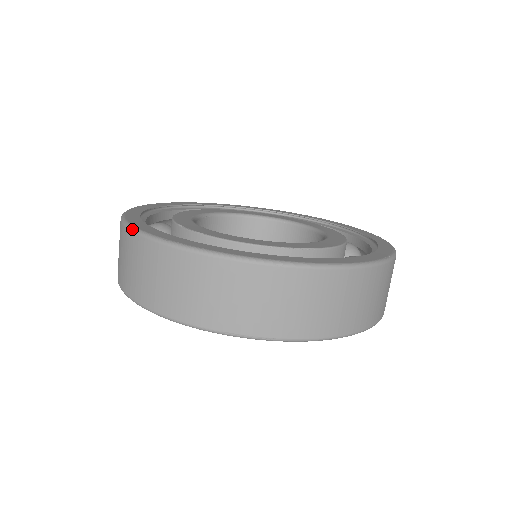
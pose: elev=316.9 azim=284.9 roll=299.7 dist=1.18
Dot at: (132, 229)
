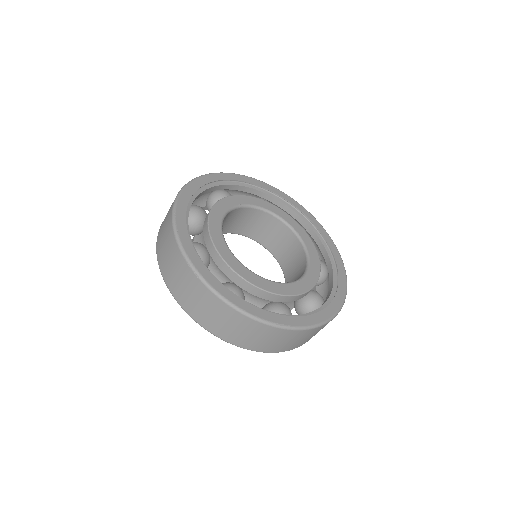
Dot at: (179, 192)
